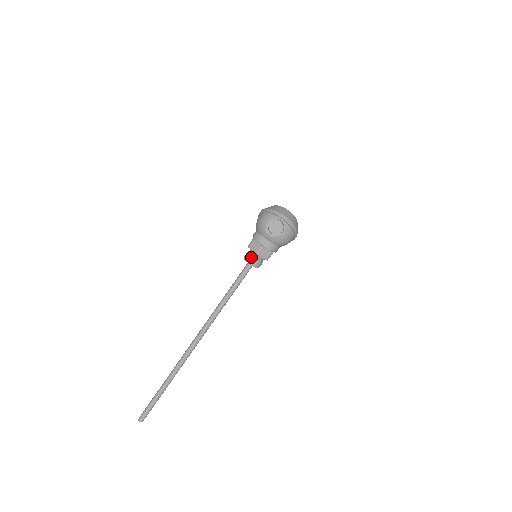
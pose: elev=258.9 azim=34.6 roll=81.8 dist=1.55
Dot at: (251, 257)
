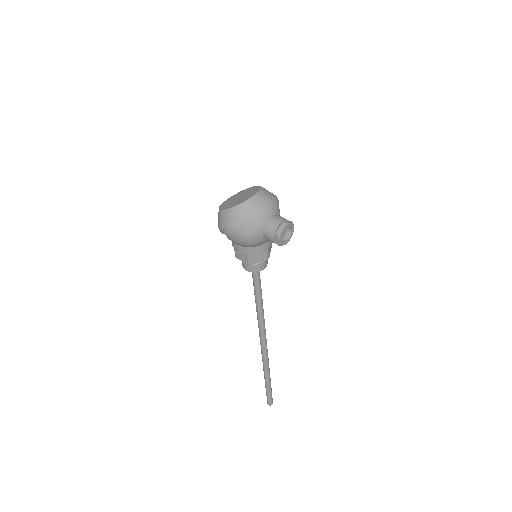
Dot at: (261, 265)
